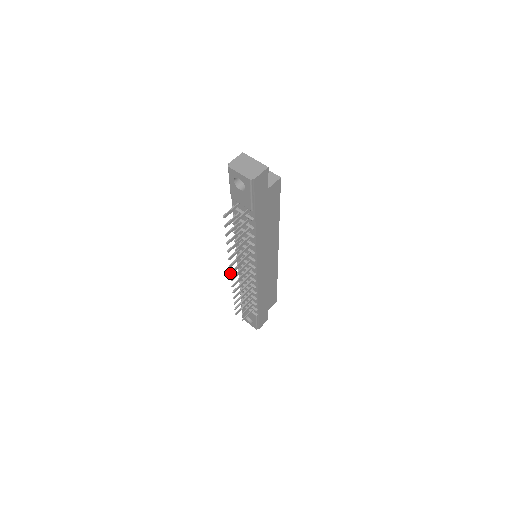
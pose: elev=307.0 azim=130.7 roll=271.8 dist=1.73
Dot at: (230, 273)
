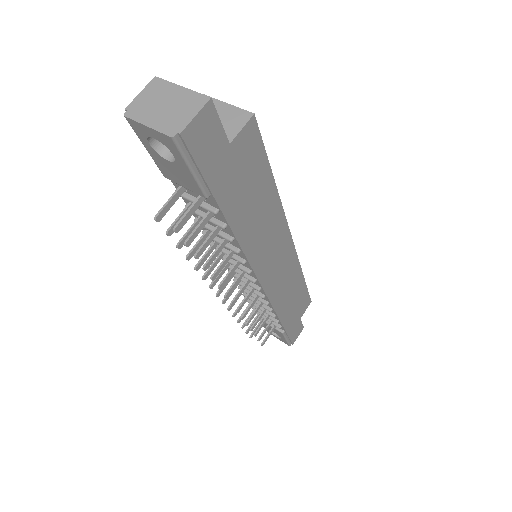
Dot at: (216, 295)
